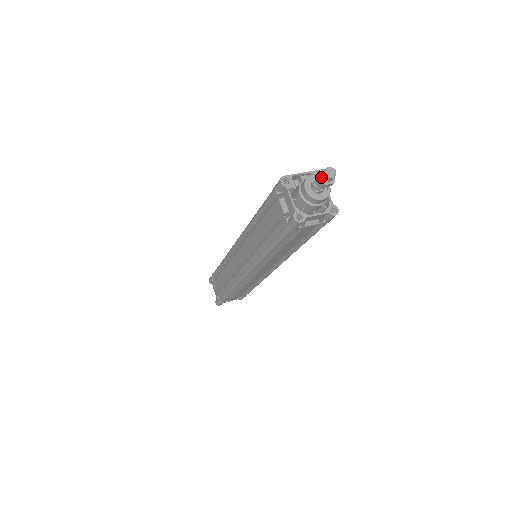
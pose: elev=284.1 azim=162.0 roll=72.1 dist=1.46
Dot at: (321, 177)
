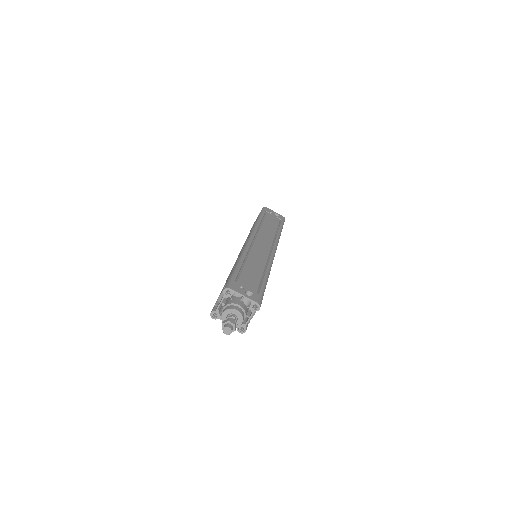
Dot at: (224, 325)
